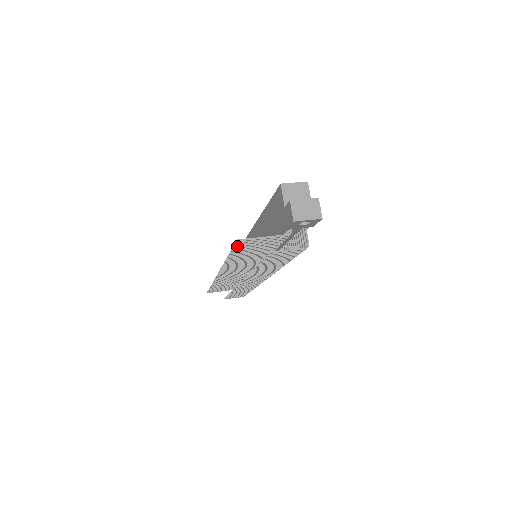
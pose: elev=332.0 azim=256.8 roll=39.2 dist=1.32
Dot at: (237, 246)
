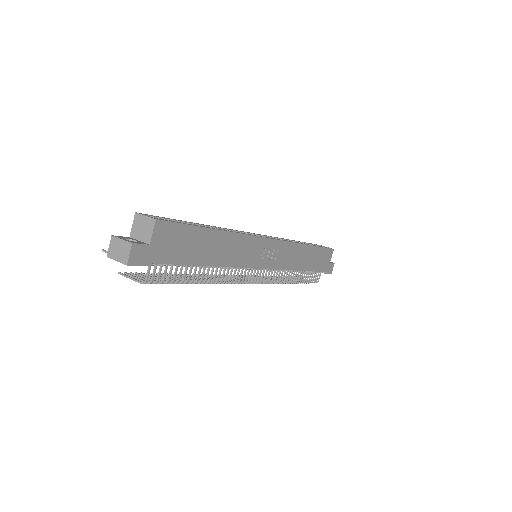
Dot at: occluded
